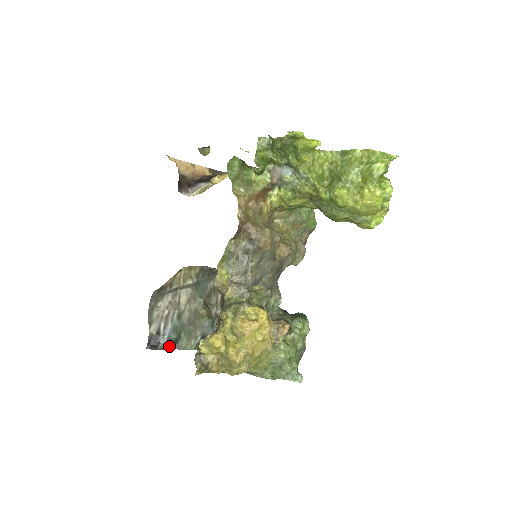
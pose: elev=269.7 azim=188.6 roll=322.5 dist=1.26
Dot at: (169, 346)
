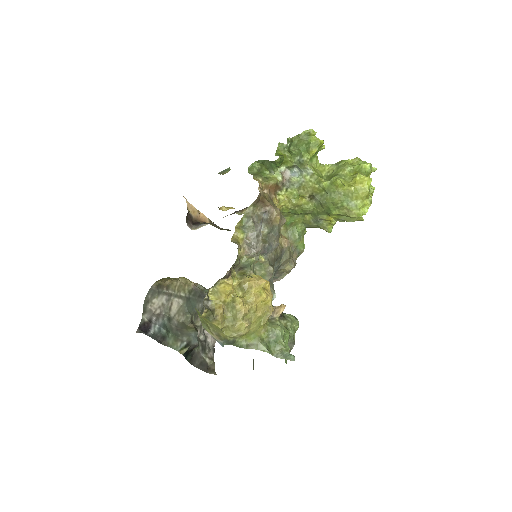
Dot at: (157, 338)
